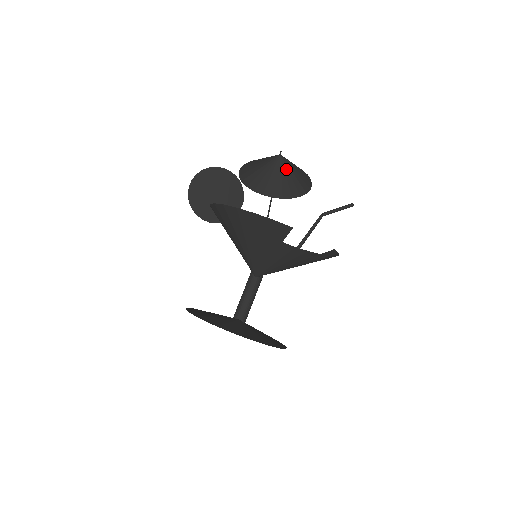
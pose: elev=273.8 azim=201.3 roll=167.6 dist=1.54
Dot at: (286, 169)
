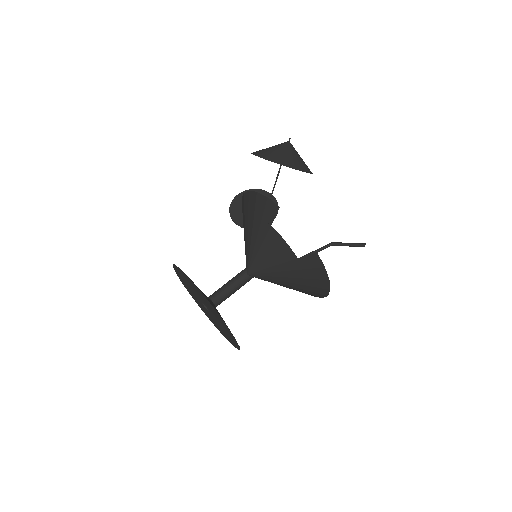
Dot at: (288, 149)
